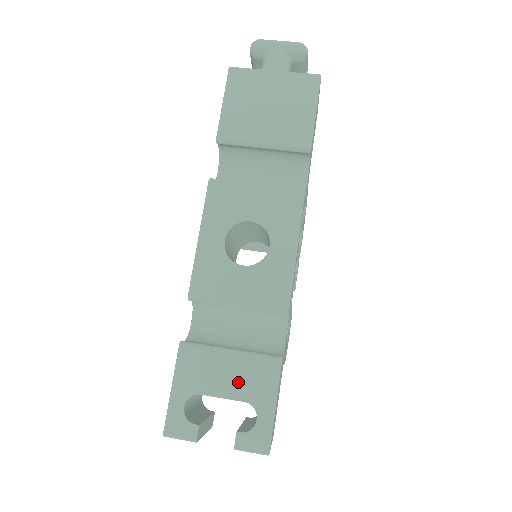
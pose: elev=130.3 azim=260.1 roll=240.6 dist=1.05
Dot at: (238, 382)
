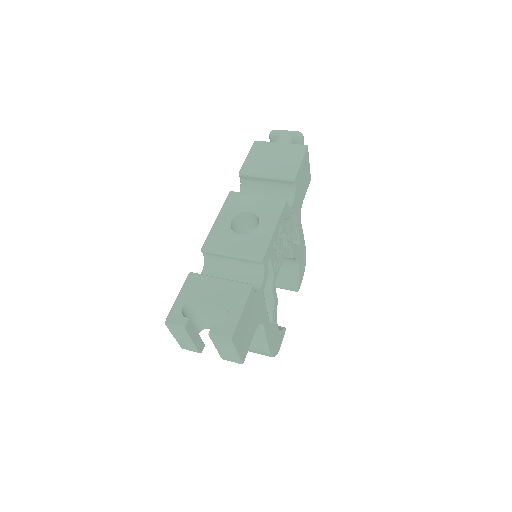
Dot at: (221, 296)
